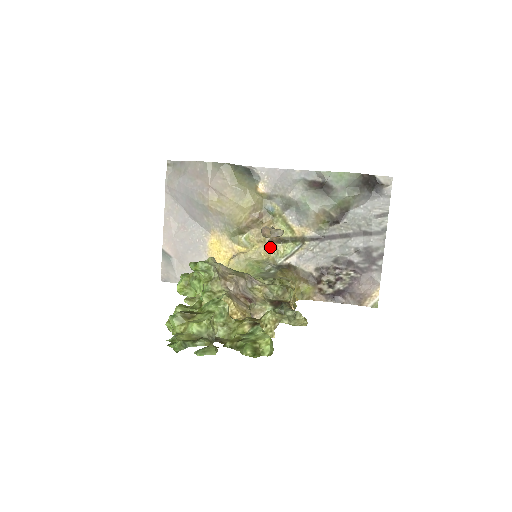
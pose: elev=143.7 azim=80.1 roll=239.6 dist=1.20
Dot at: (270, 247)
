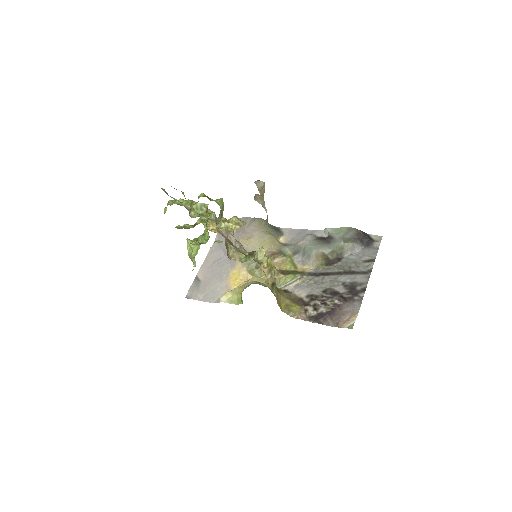
Dot at: (275, 277)
